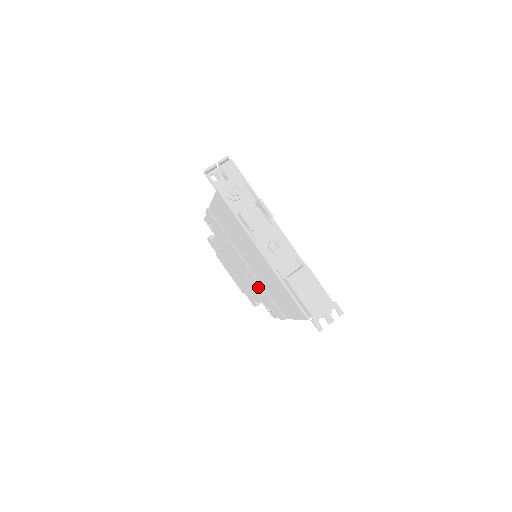
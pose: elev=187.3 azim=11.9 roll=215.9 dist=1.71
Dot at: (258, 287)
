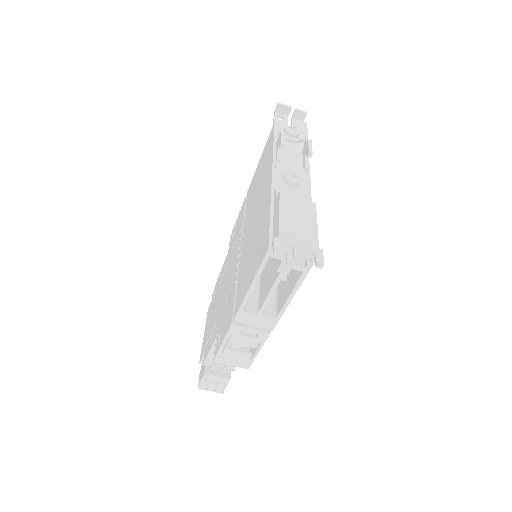
Dot at: (230, 293)
